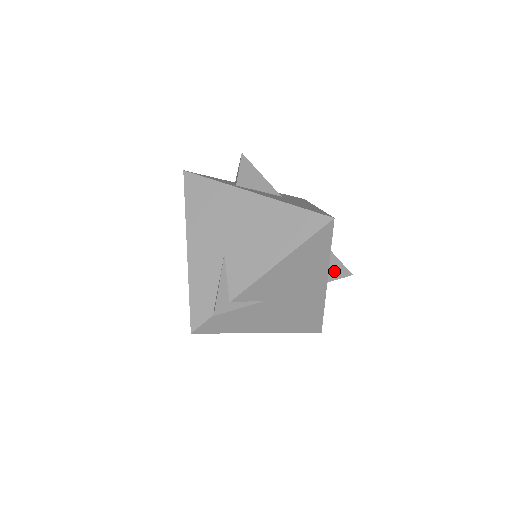
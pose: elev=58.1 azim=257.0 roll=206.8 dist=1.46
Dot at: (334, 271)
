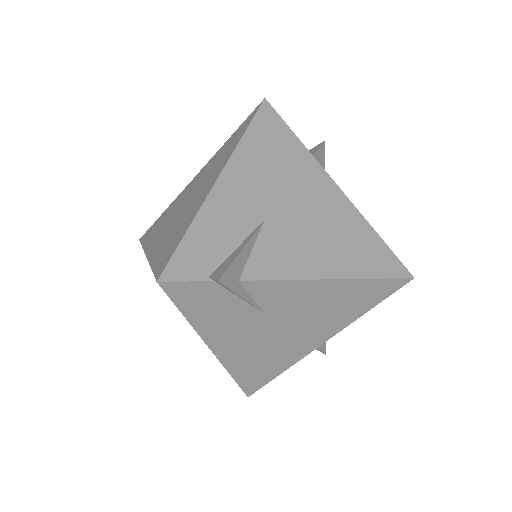
Dot at: occluded
